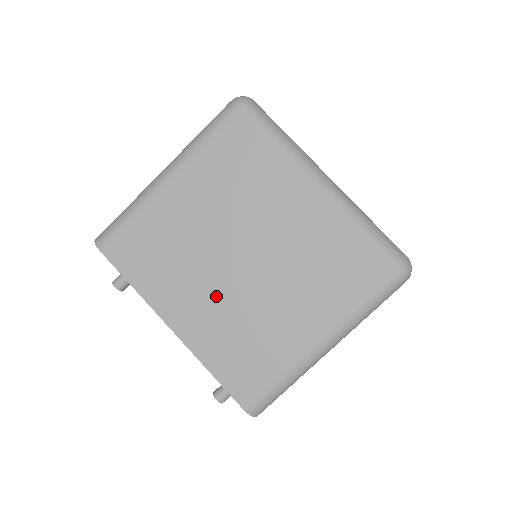
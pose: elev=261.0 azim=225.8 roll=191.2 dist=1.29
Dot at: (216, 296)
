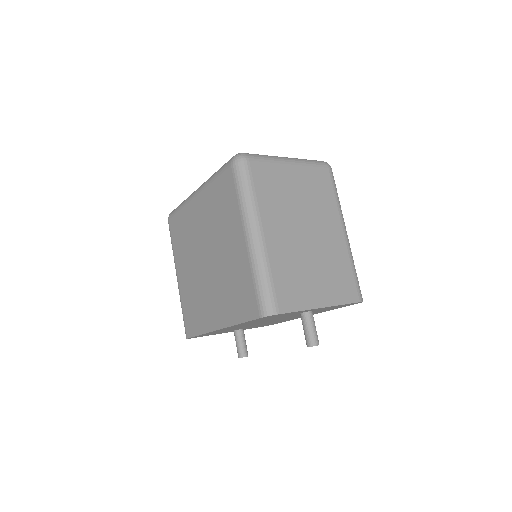
Dot at: (214, 289)
